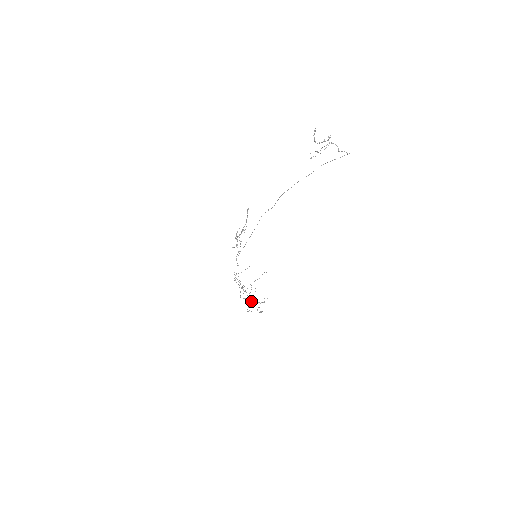
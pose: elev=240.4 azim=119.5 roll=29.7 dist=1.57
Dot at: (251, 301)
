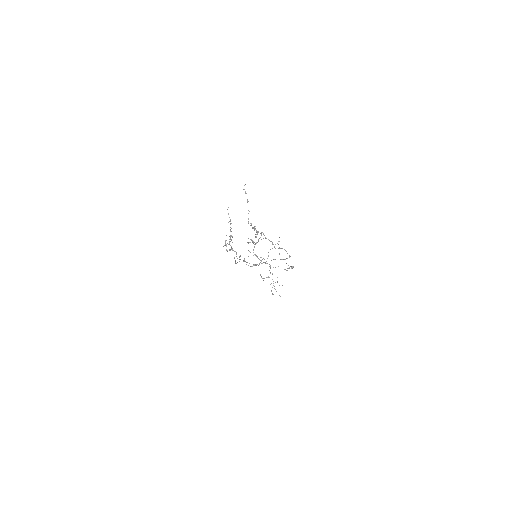
Dot at: occluded
